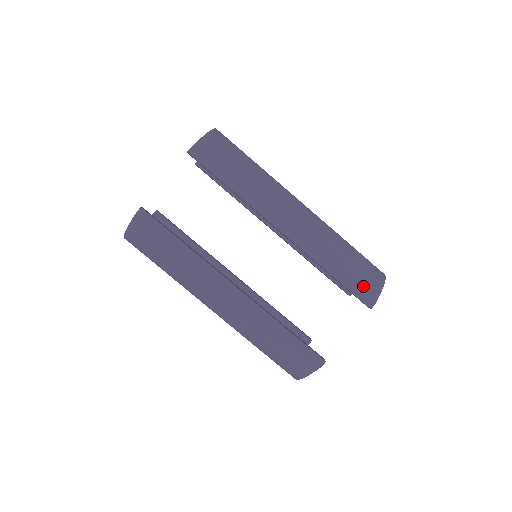
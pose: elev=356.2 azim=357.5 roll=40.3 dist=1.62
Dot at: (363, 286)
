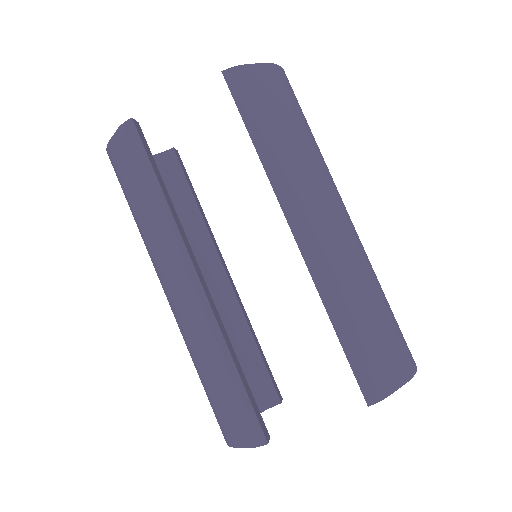
Dot at: (373, 367)
